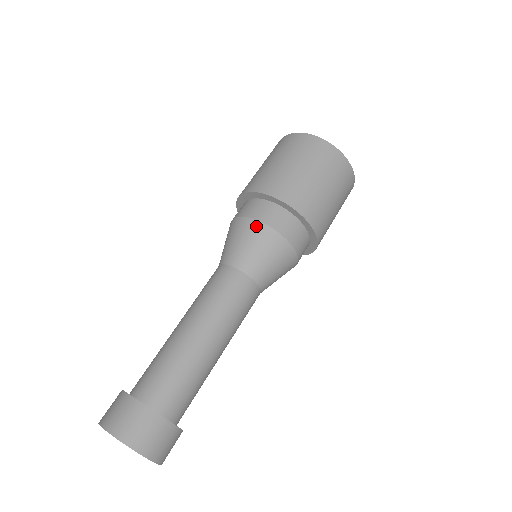
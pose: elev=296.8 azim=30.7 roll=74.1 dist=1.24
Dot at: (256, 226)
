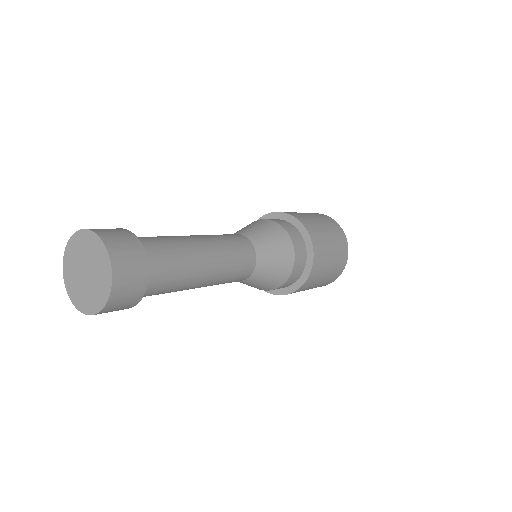
Dot at: (269, 222)
